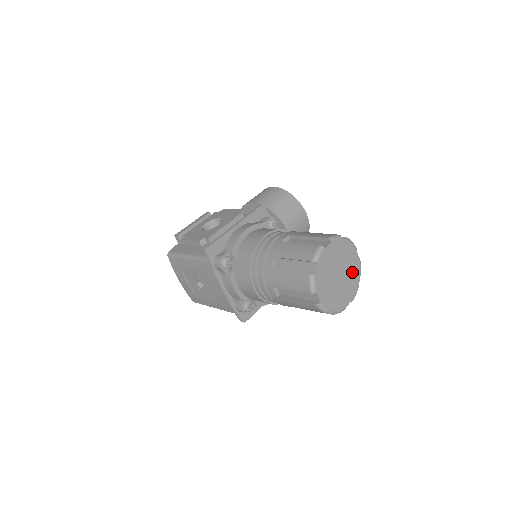
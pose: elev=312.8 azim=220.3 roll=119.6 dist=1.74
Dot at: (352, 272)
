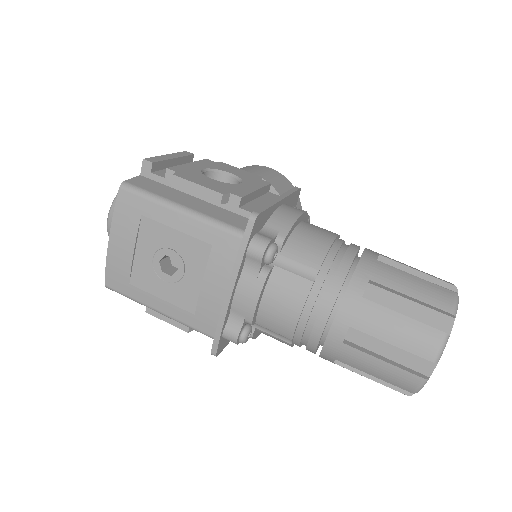
Dot at: occluded
